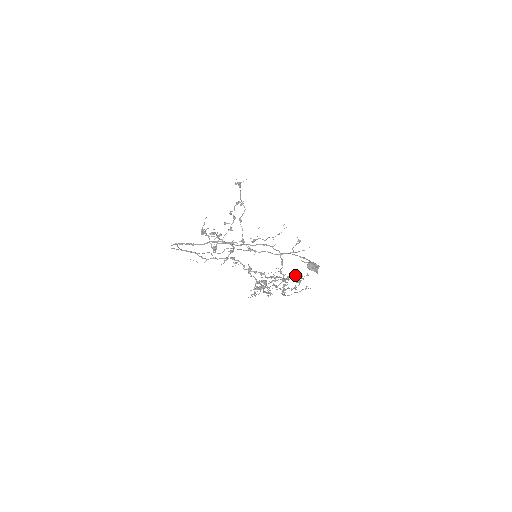
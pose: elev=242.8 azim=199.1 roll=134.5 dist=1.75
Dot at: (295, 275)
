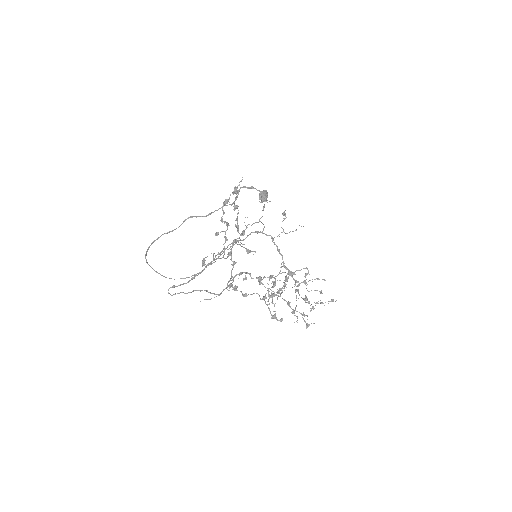
Dot at: occluded
